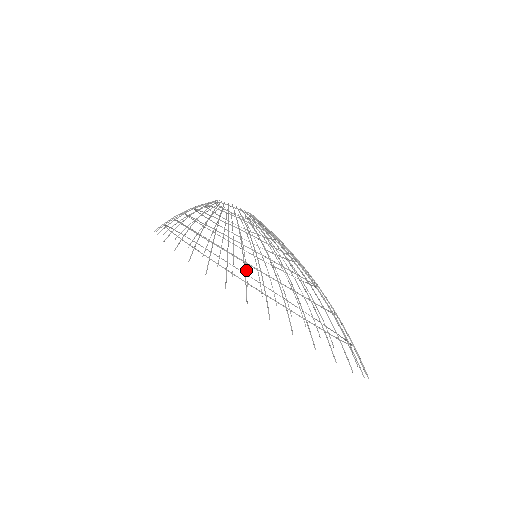
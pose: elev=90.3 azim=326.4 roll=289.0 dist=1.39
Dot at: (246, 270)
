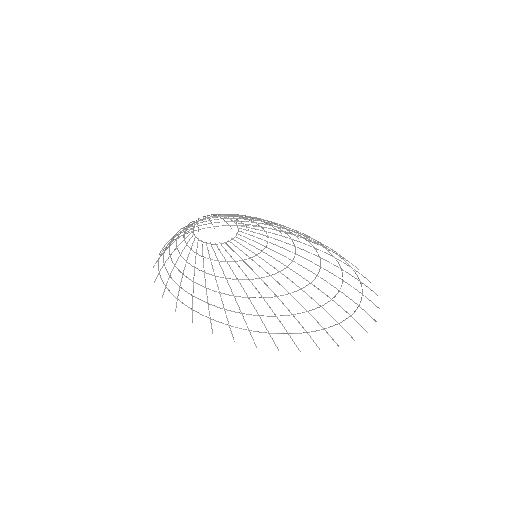
Dot at: (227, 223)
